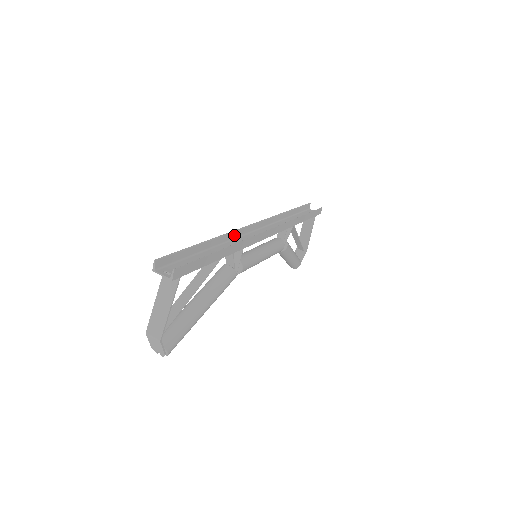
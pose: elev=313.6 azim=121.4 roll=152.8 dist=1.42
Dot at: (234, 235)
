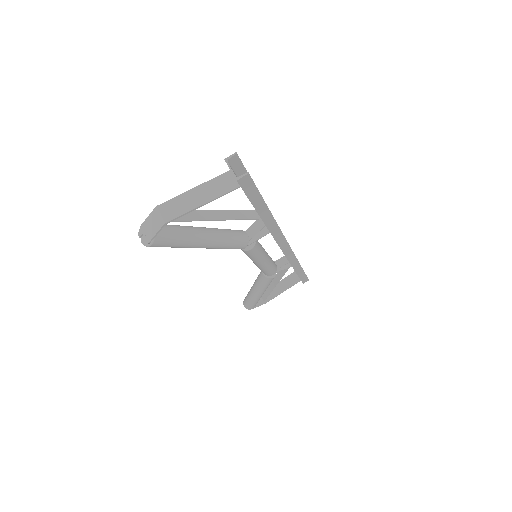
Dot at: occluded
